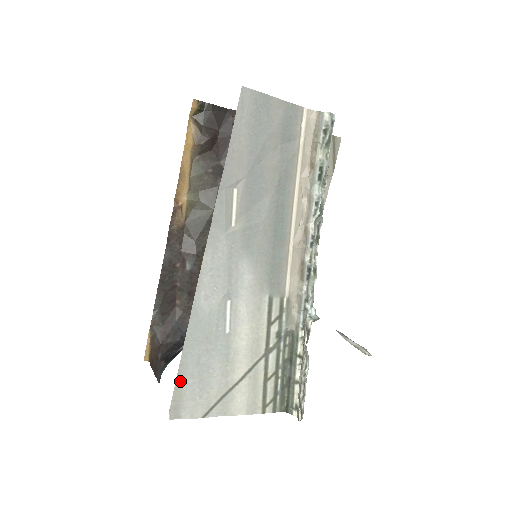
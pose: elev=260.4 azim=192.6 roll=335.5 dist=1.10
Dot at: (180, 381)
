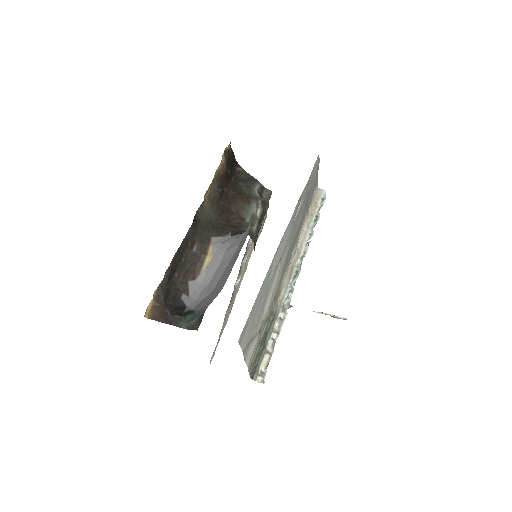
Dot at: (251, 312)
